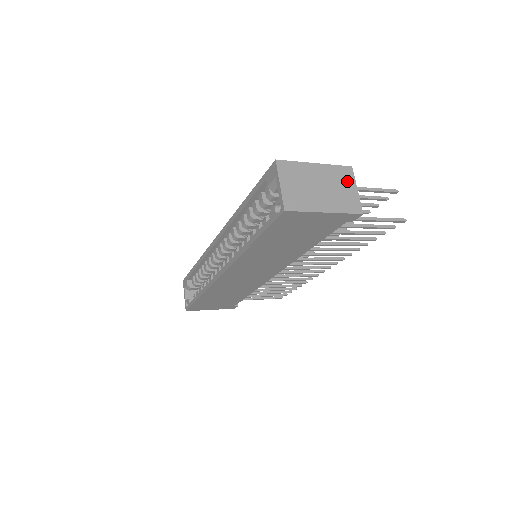
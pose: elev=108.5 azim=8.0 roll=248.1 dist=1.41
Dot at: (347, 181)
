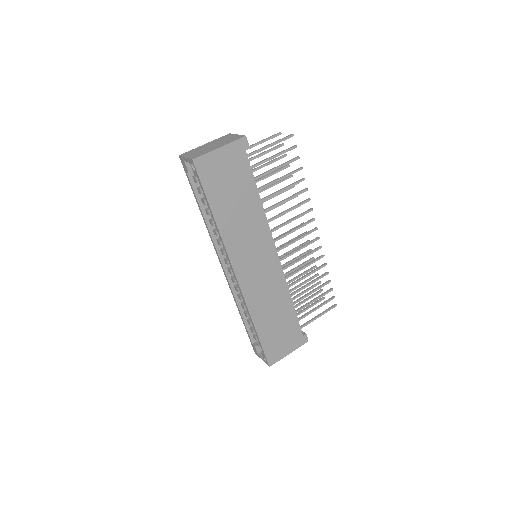
Dot at: (229, 137)
